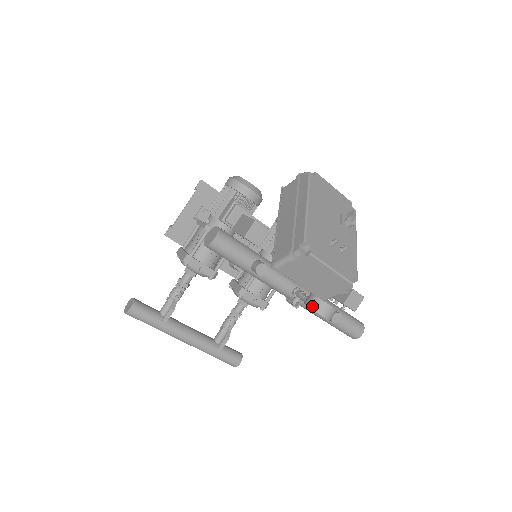
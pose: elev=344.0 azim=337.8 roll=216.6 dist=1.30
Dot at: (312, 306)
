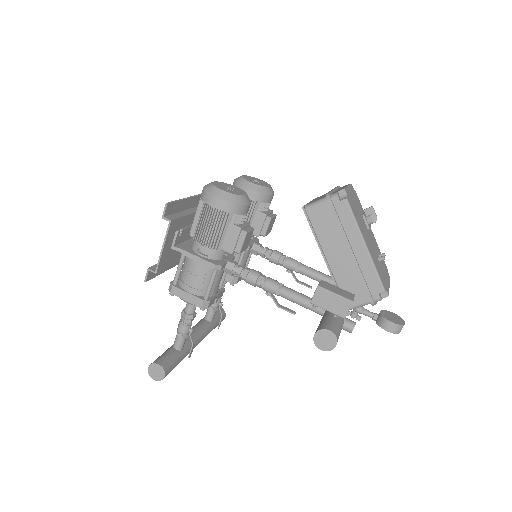
Dot at: (394, 332)
